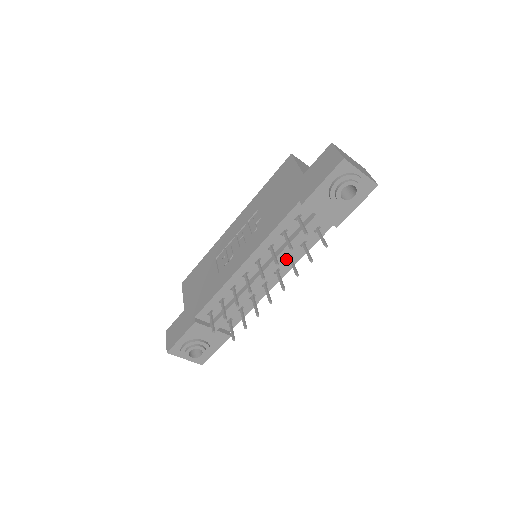
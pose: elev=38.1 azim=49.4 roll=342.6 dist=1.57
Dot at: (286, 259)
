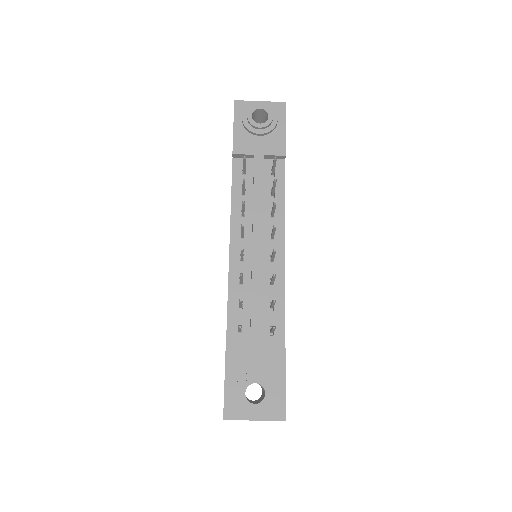
Dot at: (270, 219)
